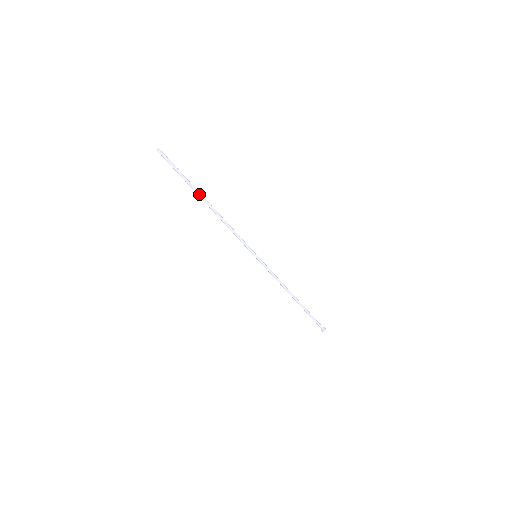
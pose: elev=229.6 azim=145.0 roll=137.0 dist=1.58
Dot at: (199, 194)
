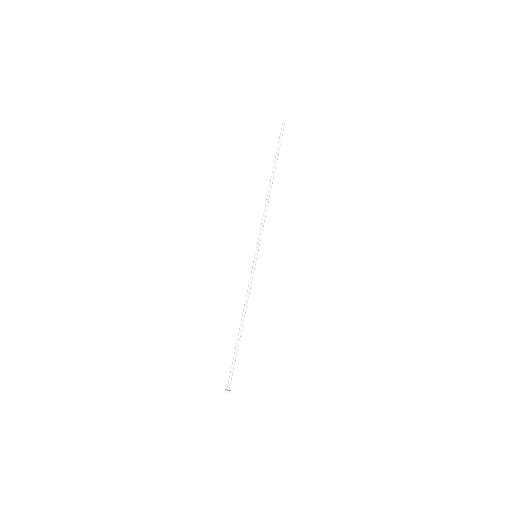
Dot at: occluded
